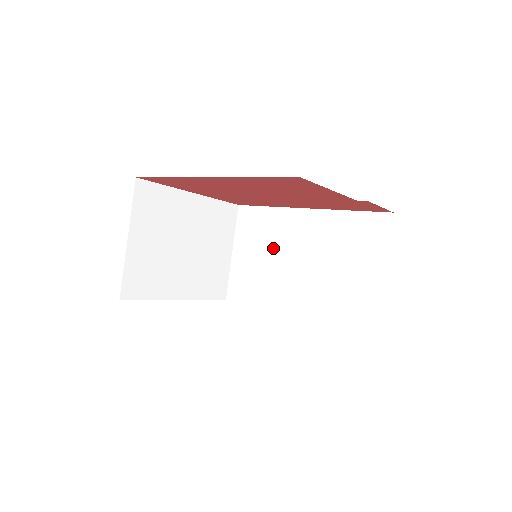
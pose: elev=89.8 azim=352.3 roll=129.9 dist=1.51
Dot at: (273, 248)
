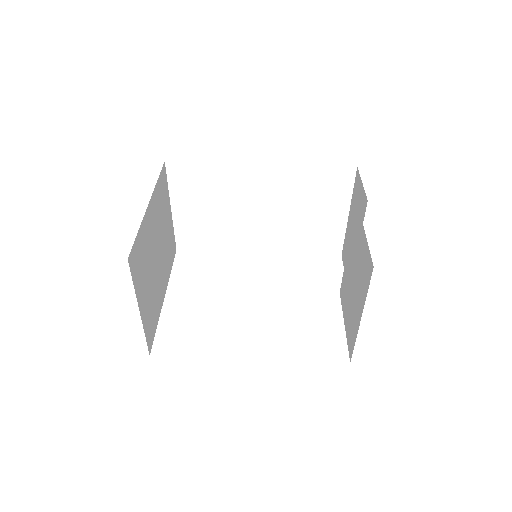
Dot at: (225, 202)
